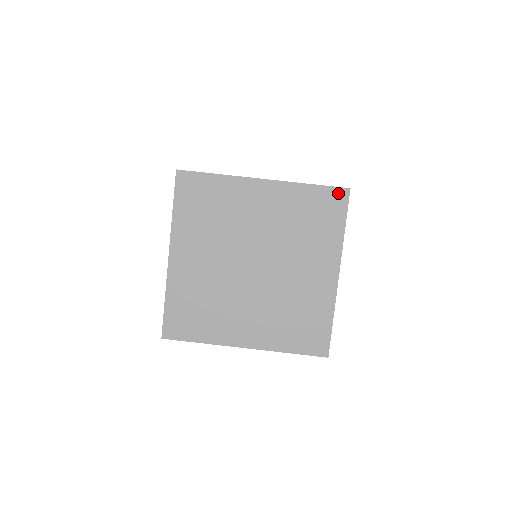
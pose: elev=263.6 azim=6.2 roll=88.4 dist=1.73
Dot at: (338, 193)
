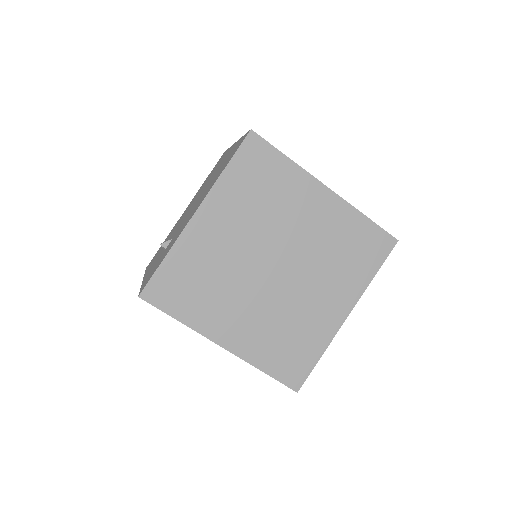
Dot at: (386, 239)
